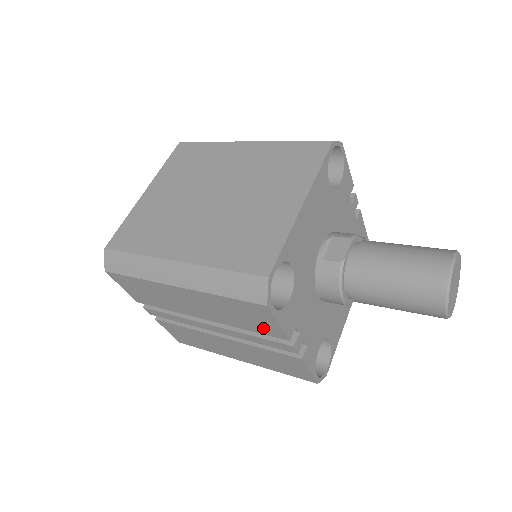
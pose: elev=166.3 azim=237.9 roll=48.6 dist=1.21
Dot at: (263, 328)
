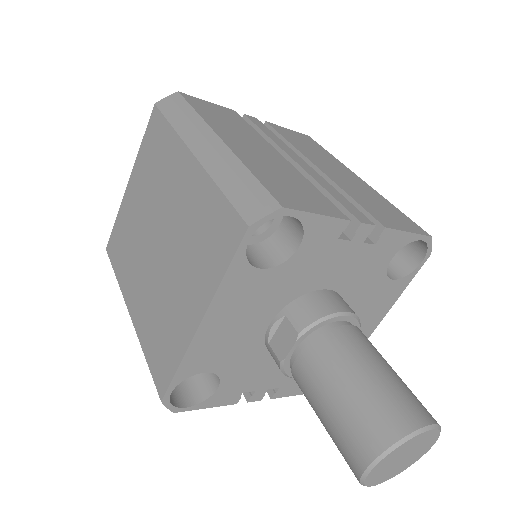
Dot at: occluded
